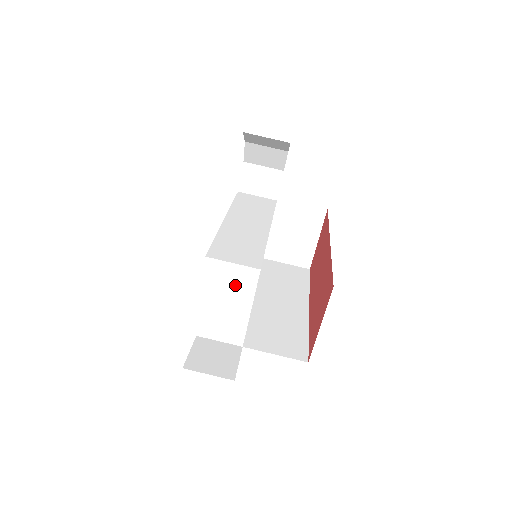
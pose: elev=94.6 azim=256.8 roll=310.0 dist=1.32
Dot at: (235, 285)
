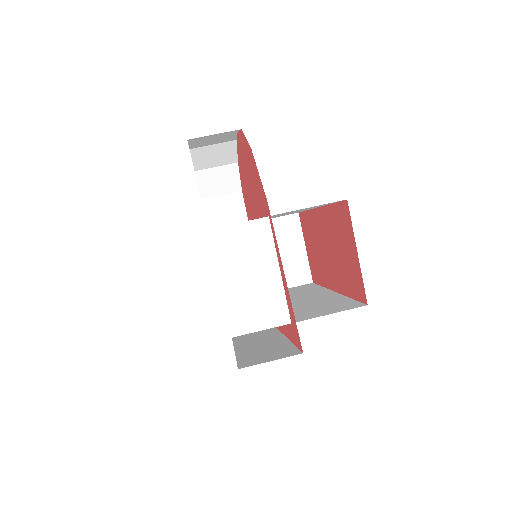
Dot at: (251, 248)
